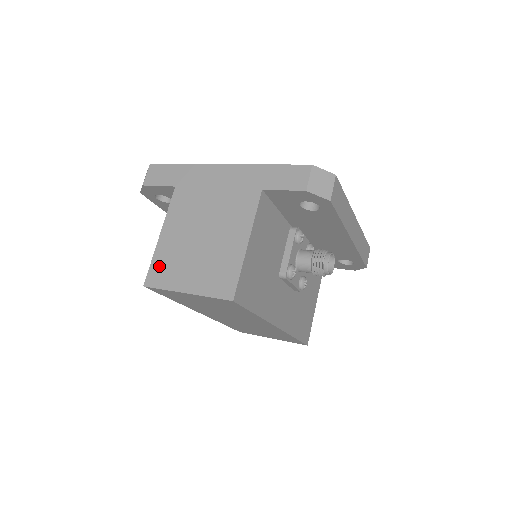
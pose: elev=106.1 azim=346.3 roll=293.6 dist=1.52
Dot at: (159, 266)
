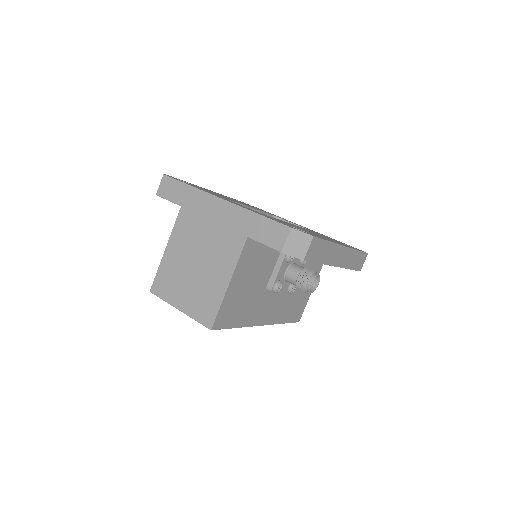
Dot at: (162, 278)
